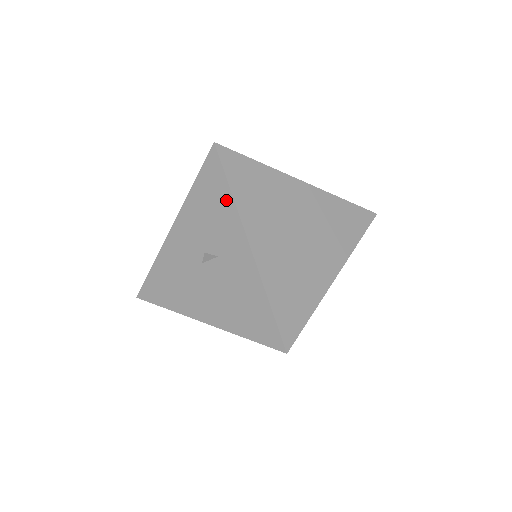
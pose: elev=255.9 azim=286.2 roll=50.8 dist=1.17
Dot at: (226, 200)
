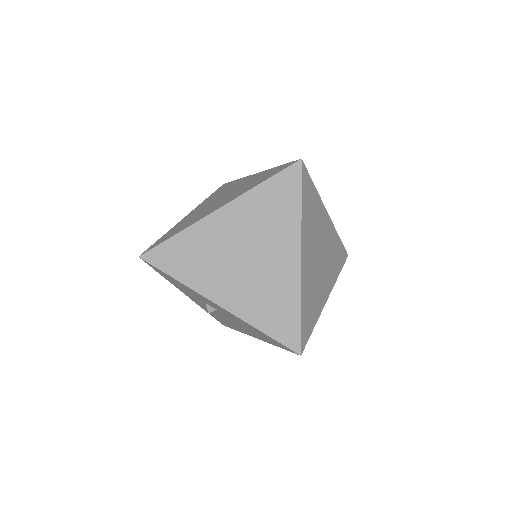
Dot at: (181, 284)
